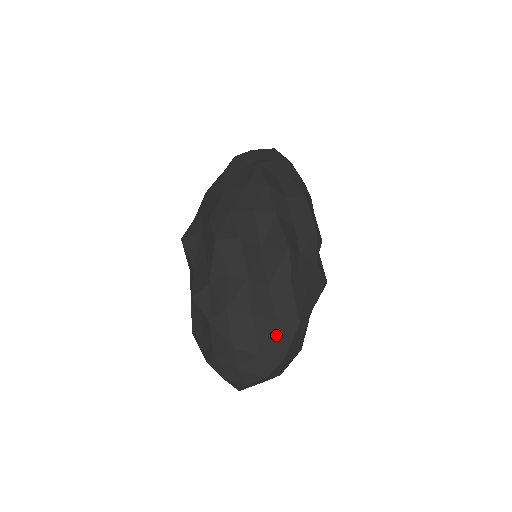
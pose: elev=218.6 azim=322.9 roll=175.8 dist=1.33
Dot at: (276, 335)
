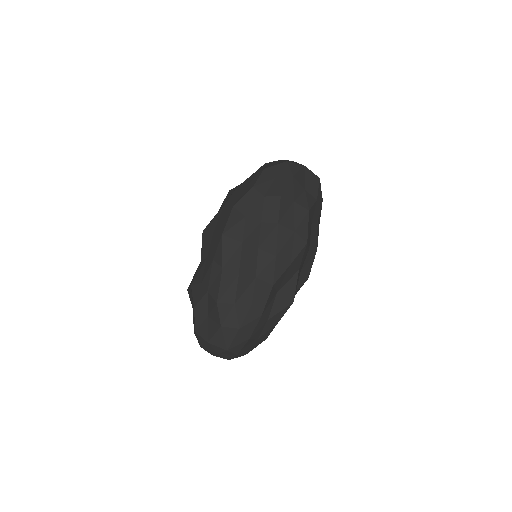
Dot at: (252, 345)
